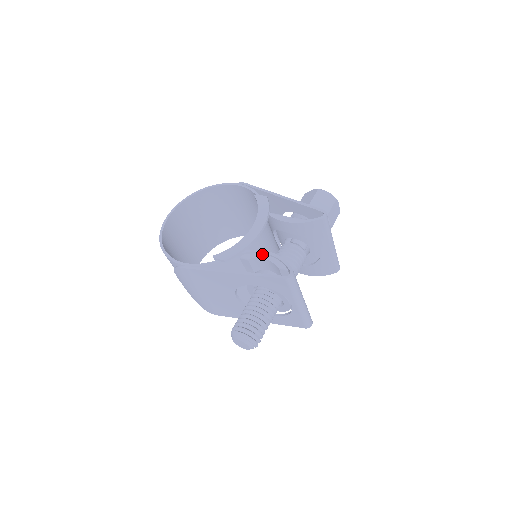
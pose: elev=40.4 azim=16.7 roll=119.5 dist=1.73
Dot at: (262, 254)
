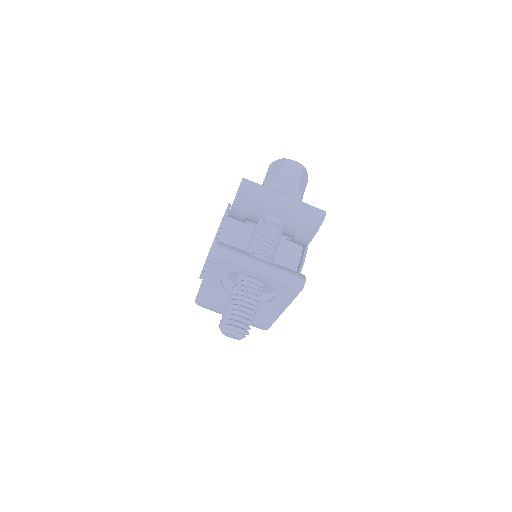
Dot at: occluded
